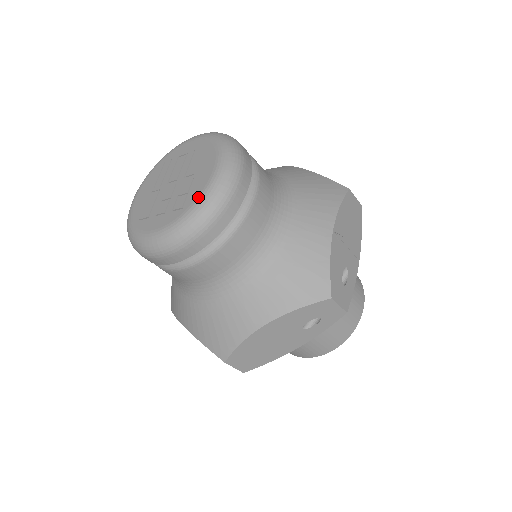
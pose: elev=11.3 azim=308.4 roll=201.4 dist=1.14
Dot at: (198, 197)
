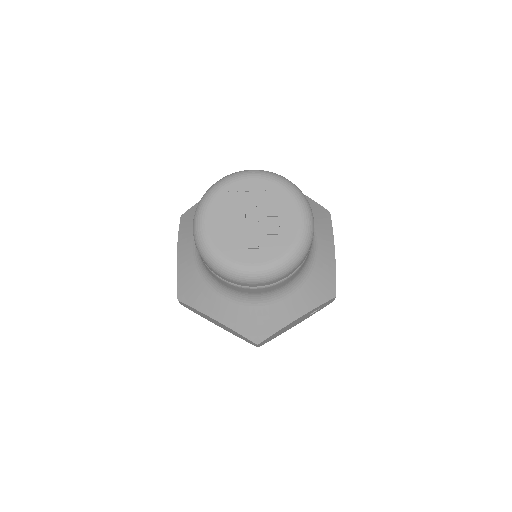
Dot at: (294, 241)
